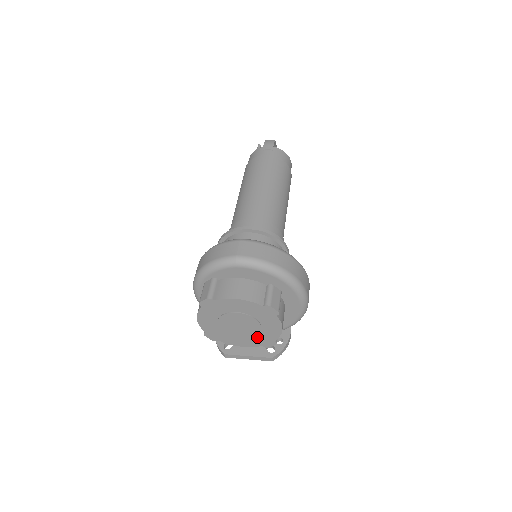
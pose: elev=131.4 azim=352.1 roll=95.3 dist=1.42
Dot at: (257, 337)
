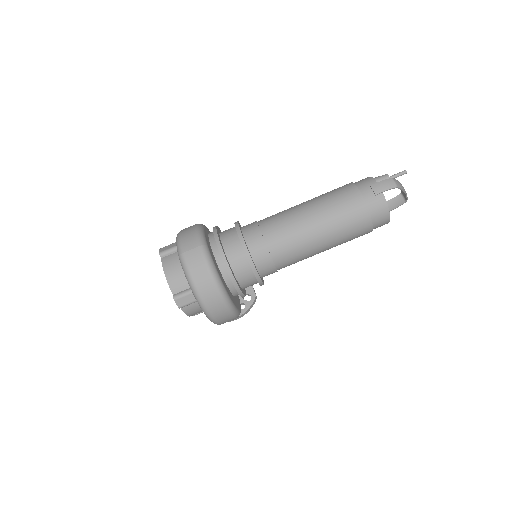
Dot at: occluded
